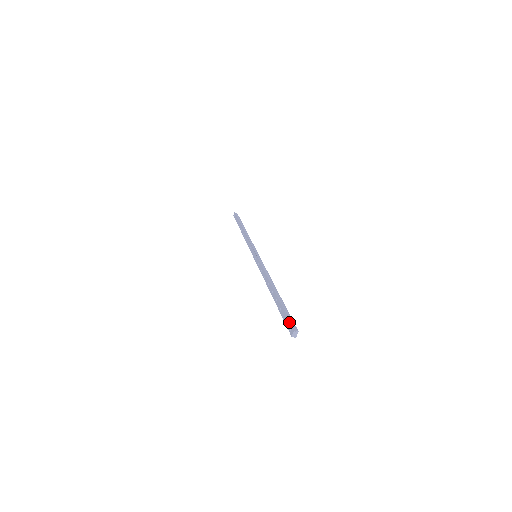
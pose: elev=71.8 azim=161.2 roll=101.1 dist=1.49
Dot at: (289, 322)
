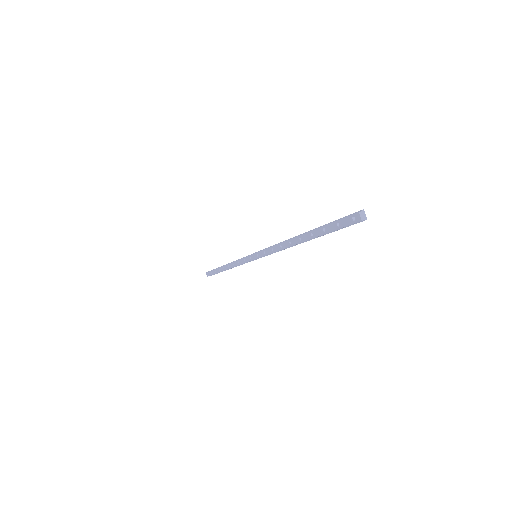
Dot at: (345, 217)
